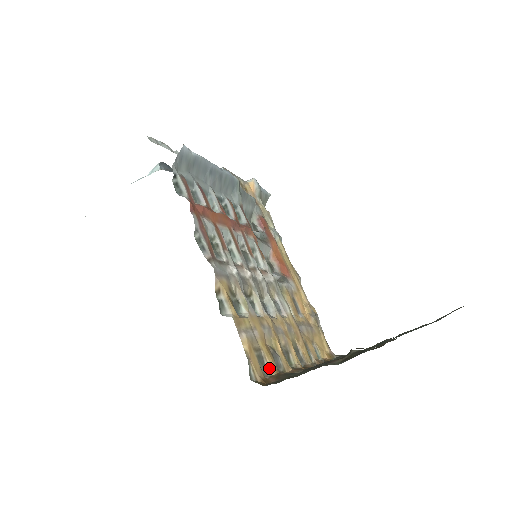
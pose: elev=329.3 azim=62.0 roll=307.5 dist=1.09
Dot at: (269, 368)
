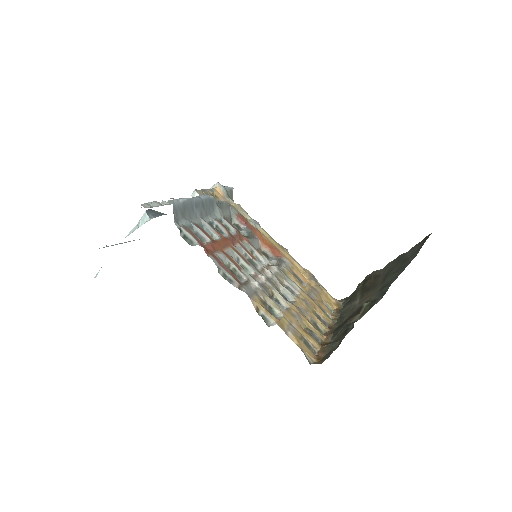
Dot at: (314, 346)
